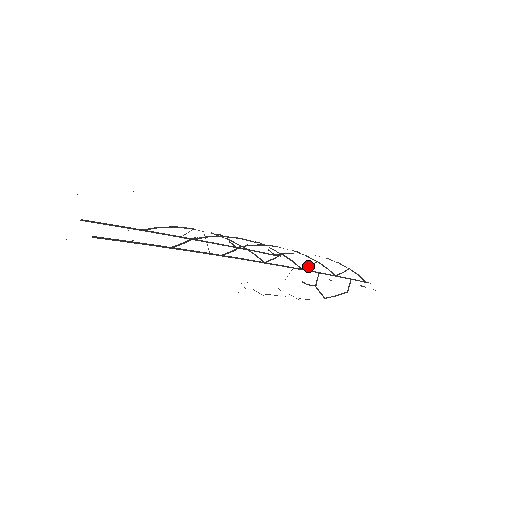
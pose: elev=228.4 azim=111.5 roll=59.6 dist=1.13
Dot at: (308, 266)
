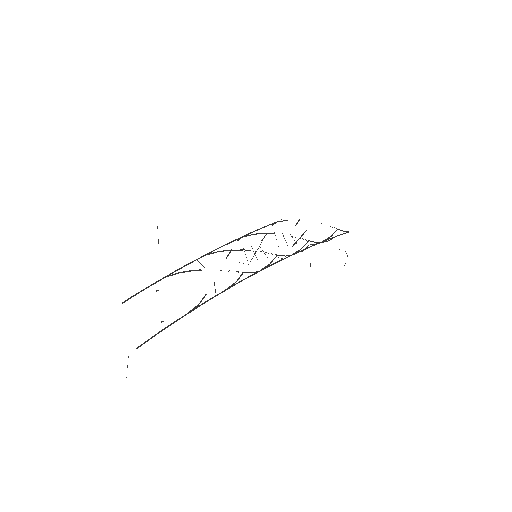
Dot at: (298, 251)
